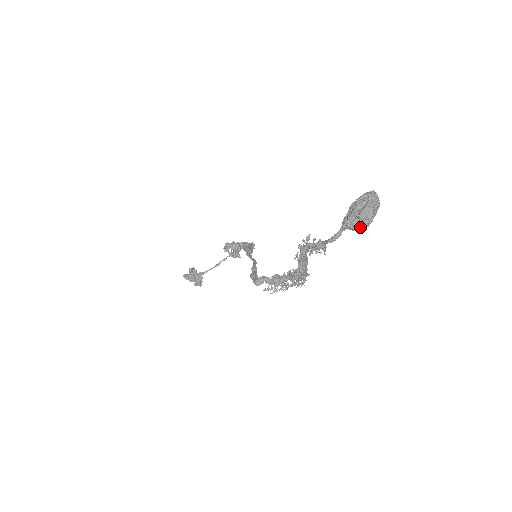
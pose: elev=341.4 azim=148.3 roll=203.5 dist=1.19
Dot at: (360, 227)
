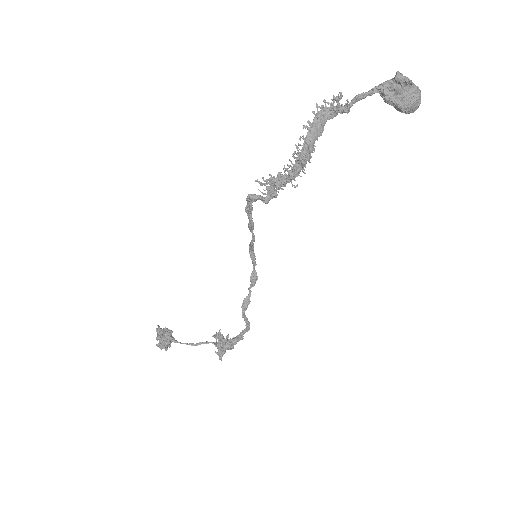
Dot at: (392, 98)
